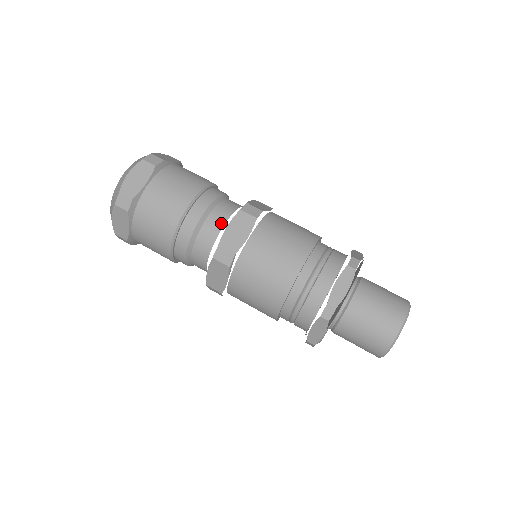
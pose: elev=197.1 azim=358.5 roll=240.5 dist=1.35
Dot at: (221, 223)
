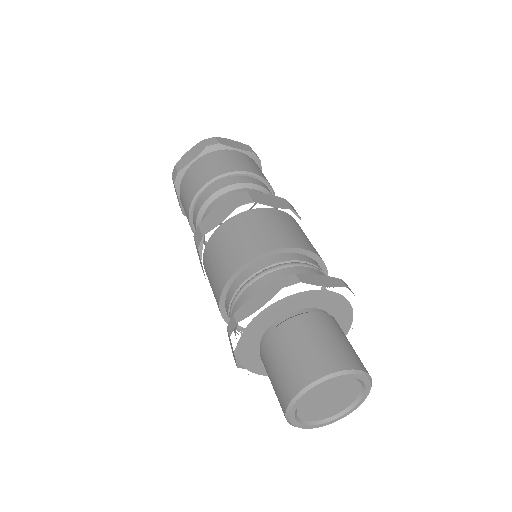
Dot at: occluded
